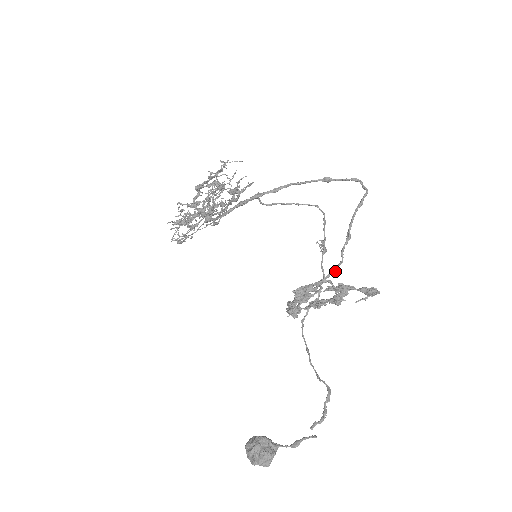
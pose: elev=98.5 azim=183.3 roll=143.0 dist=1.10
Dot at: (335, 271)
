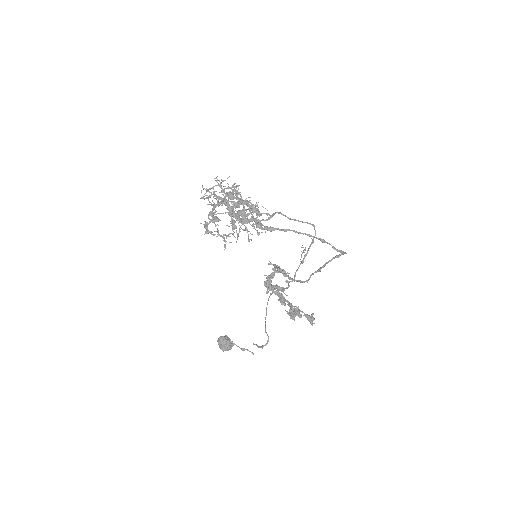
Dot at: (301, 282)
